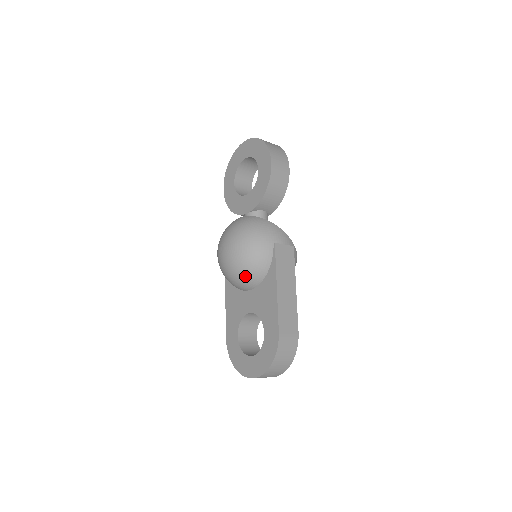
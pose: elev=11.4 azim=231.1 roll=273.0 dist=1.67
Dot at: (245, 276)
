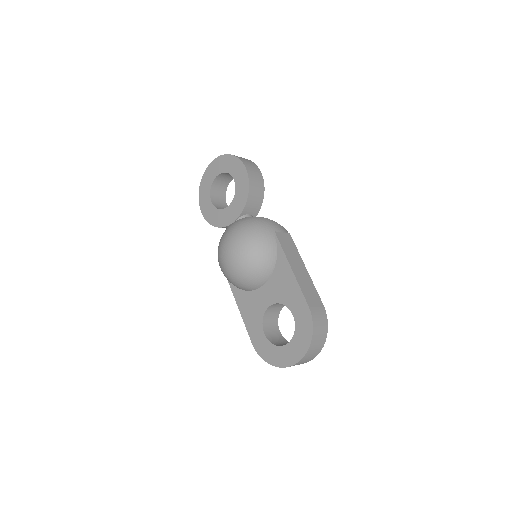
Dot at: (257, 270)
